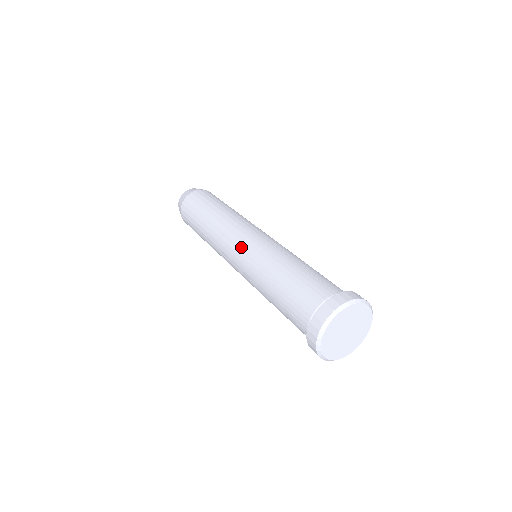
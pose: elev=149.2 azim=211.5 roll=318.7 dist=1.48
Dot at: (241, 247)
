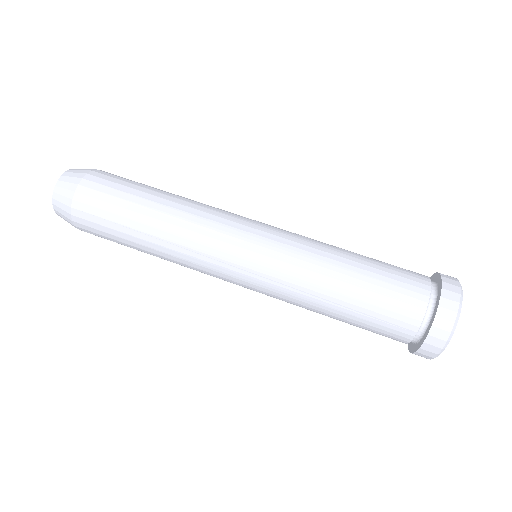
Dot at: (258, 243)
